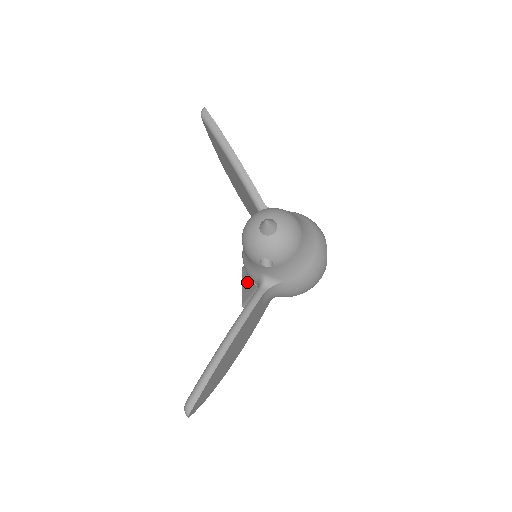
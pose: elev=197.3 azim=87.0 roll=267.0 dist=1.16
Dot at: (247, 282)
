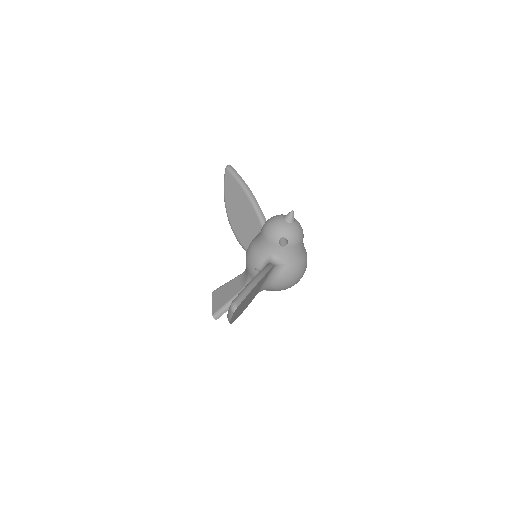
Dot at: (222, 296)
